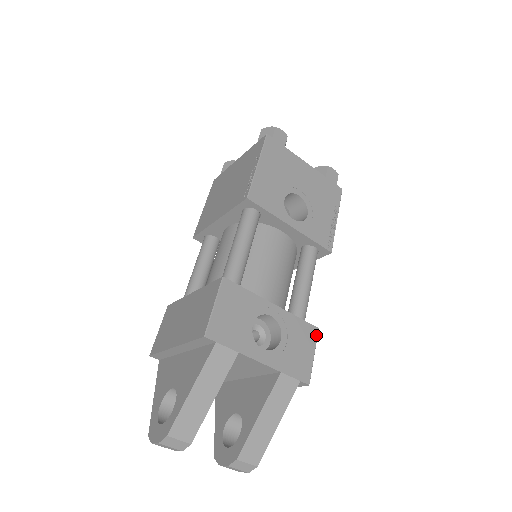
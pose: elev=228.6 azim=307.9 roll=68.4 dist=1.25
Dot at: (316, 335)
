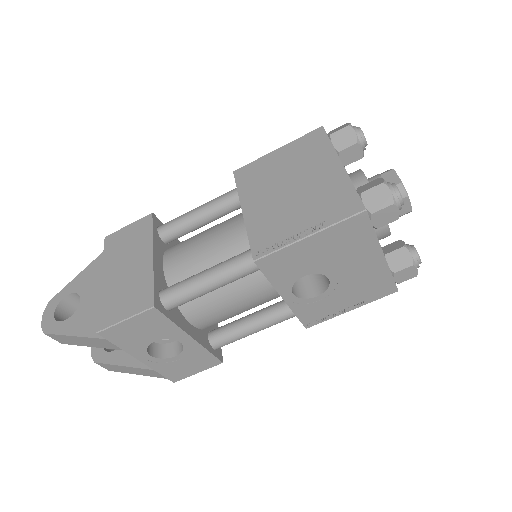
Dot at: (215, 365)
